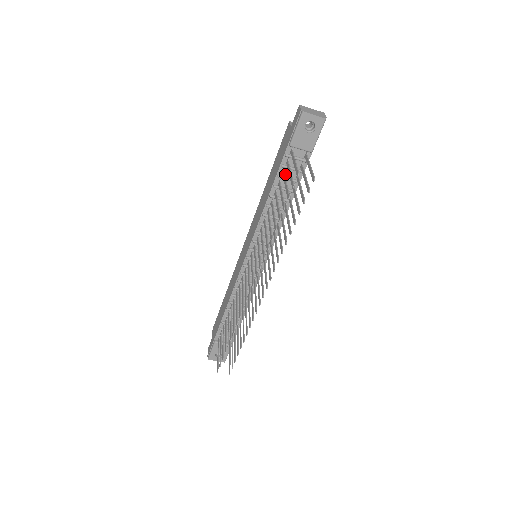
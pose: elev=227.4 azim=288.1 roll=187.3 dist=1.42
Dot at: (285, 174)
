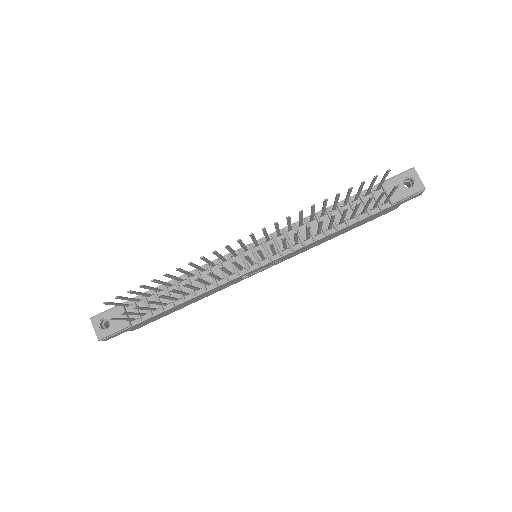
Dot at: (355, 203)
